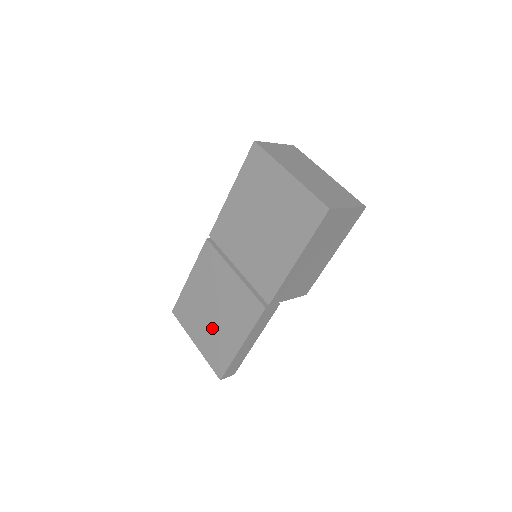
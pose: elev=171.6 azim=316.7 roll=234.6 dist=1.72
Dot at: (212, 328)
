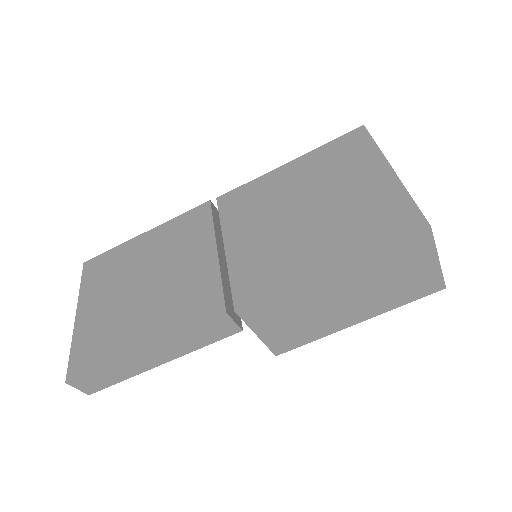
Dot at: (121, 305)
